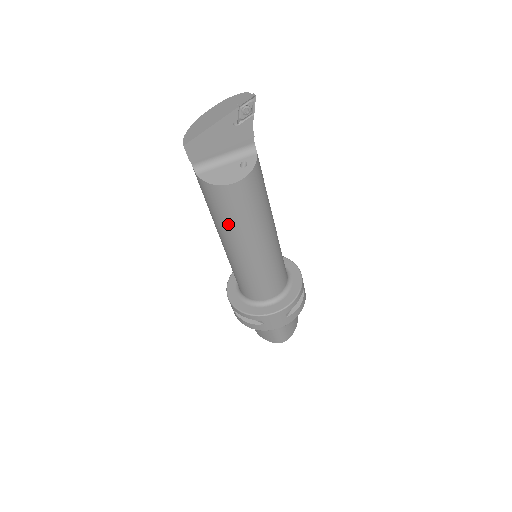
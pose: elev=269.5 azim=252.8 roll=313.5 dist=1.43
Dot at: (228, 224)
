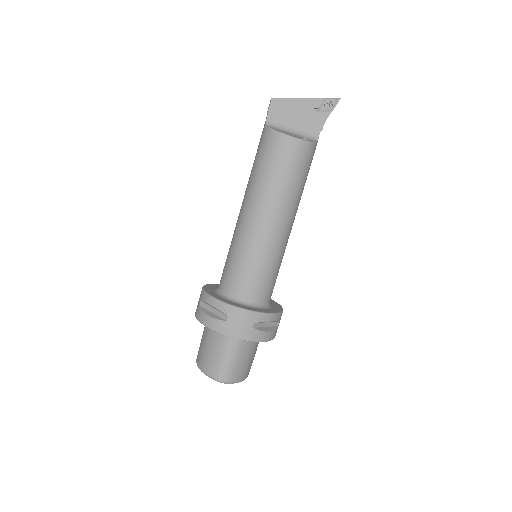
Dot at: (264, 179)
